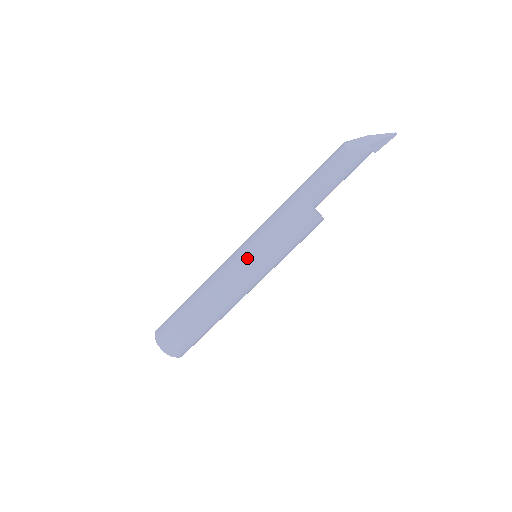
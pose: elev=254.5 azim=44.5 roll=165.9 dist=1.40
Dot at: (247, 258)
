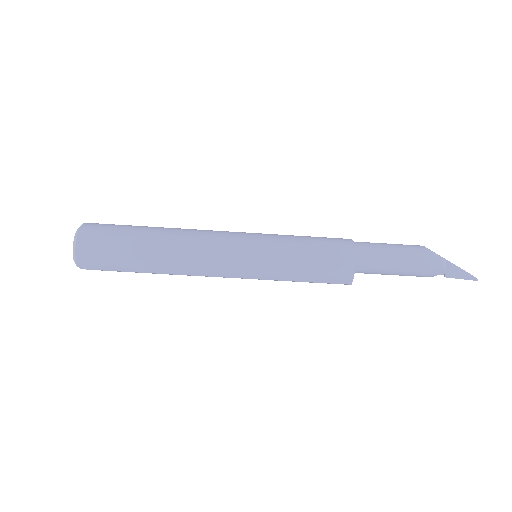
Dot at: (252, 237)
